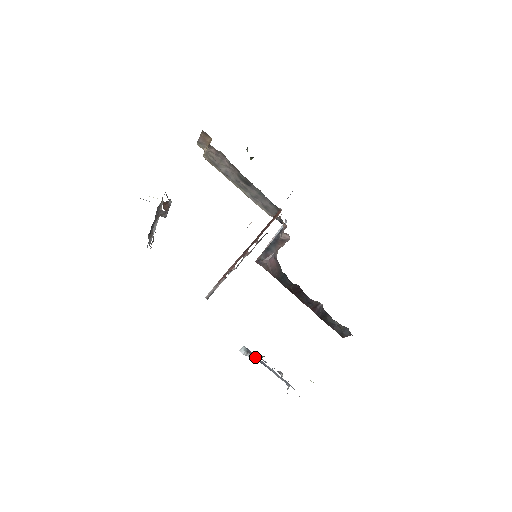
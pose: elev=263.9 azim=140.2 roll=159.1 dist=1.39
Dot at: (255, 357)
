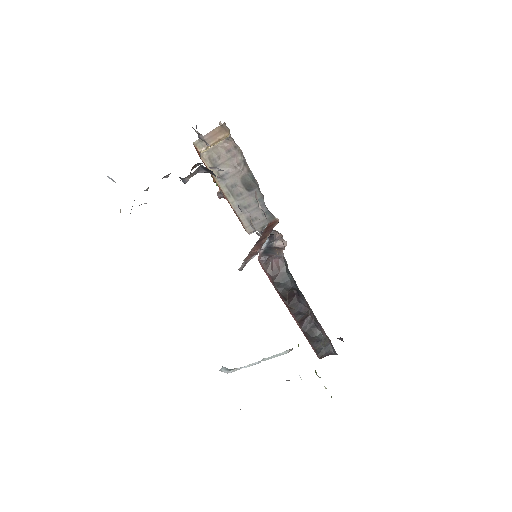
Dot at: (270, 358)
